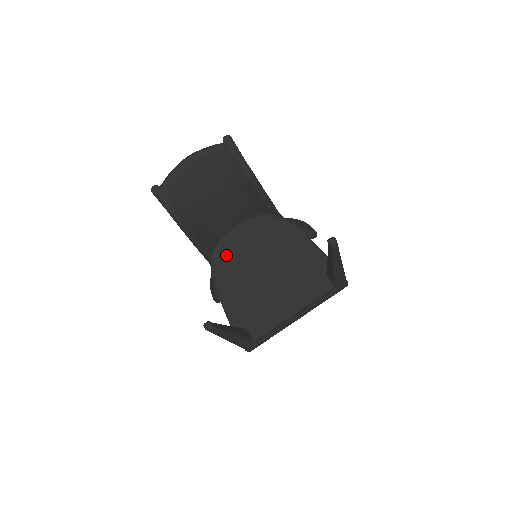
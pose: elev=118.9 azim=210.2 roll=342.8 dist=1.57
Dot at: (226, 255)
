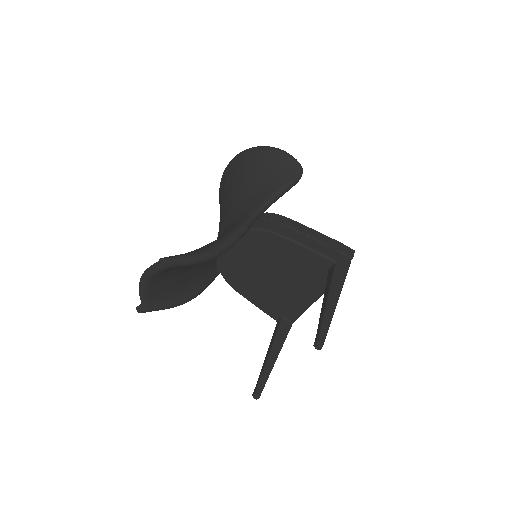
Dot at: (230, 270)
